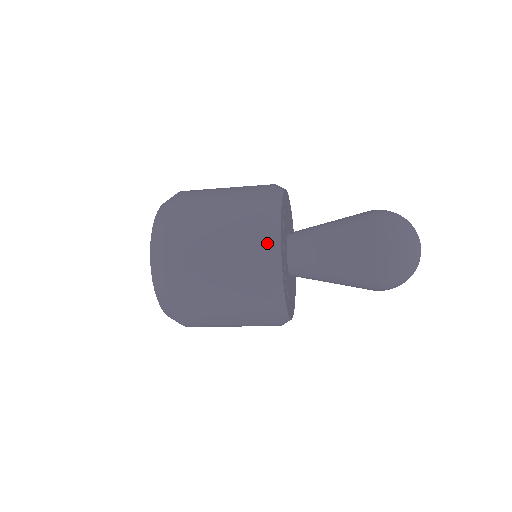
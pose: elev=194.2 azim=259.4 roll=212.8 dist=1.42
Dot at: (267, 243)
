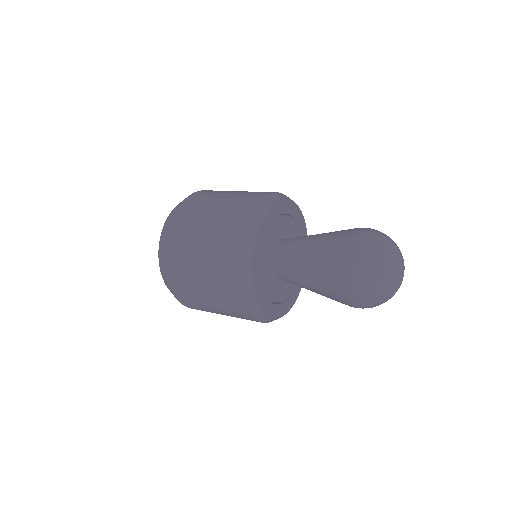
Dot at: (247, 222)
